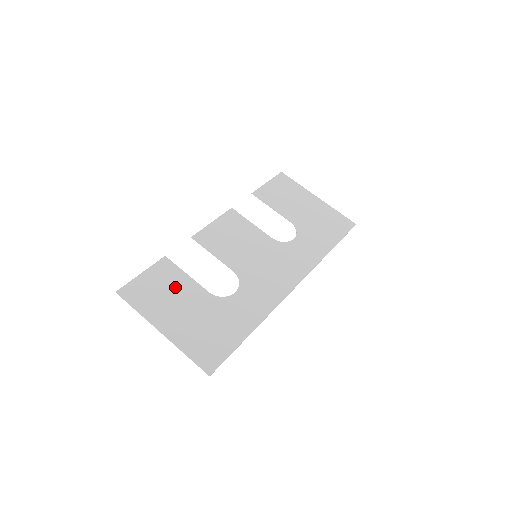
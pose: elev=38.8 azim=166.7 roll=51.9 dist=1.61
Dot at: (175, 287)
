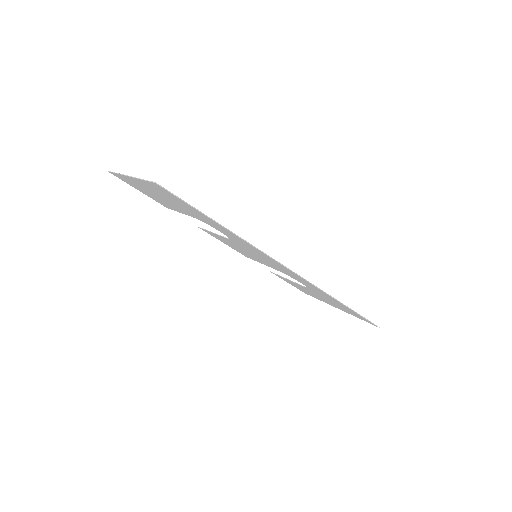
Dot at: (163, 201)
